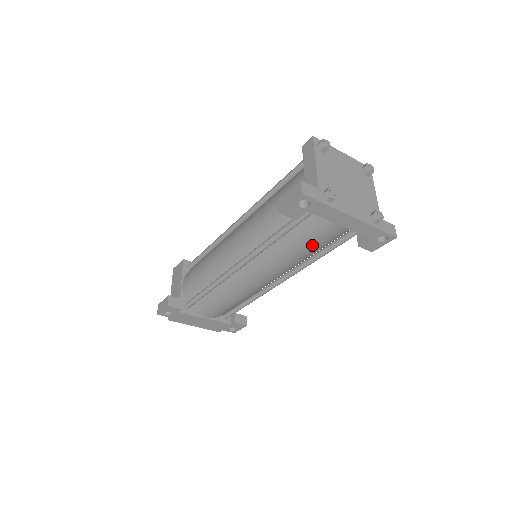
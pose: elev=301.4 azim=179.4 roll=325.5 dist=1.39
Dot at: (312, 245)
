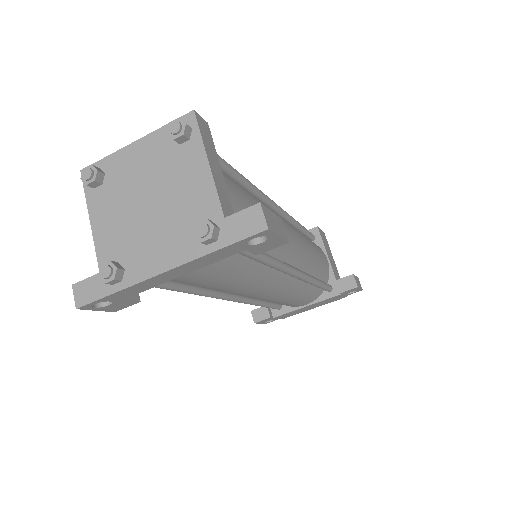
Dot at: (218, 280)
